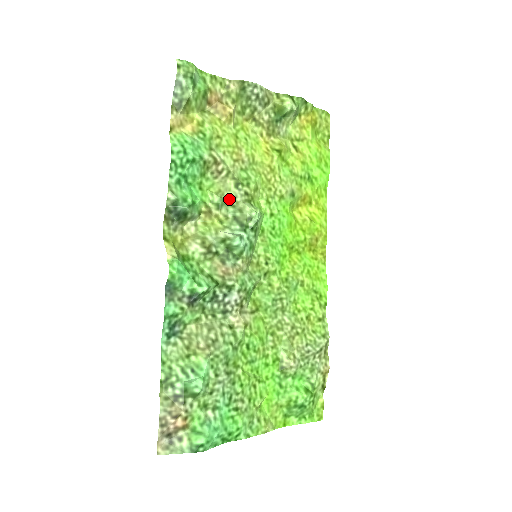
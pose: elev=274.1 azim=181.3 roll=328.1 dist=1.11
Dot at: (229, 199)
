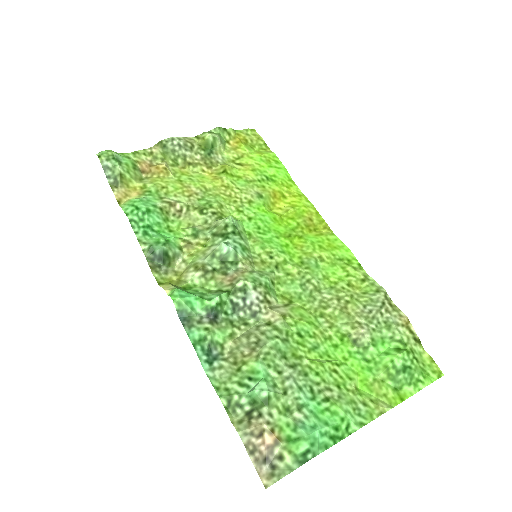
Dot at: (201, 226)
